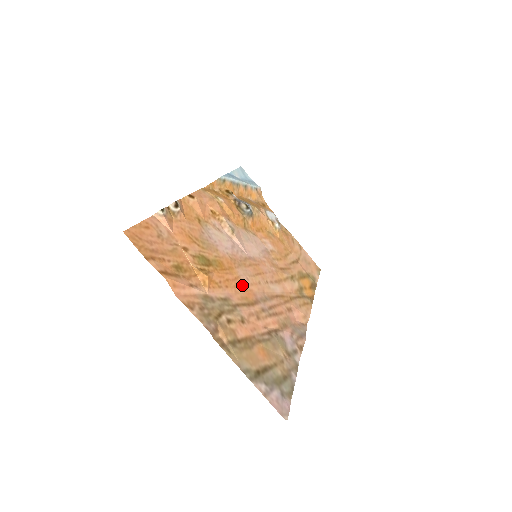
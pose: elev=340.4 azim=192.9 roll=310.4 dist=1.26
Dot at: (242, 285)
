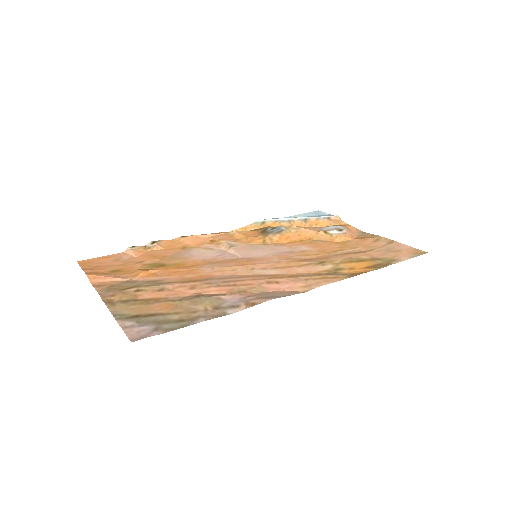
Dot at: (198, 273)
